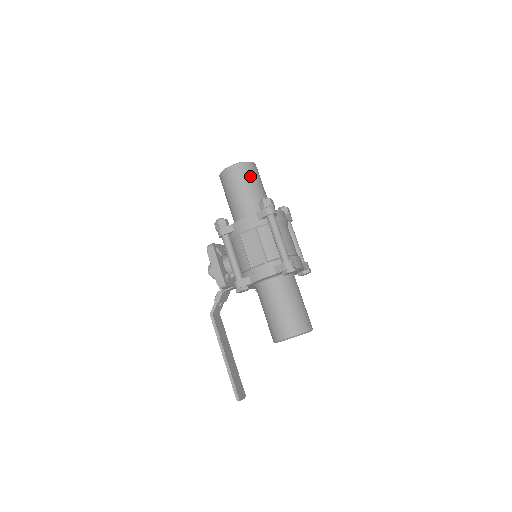
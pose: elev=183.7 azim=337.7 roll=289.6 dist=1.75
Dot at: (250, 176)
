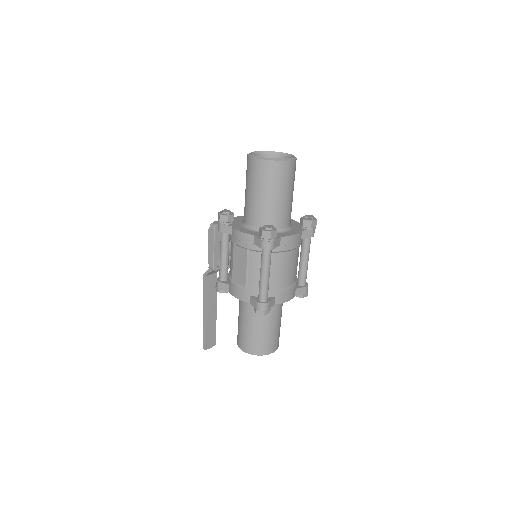
Dot at: (273, 181)
